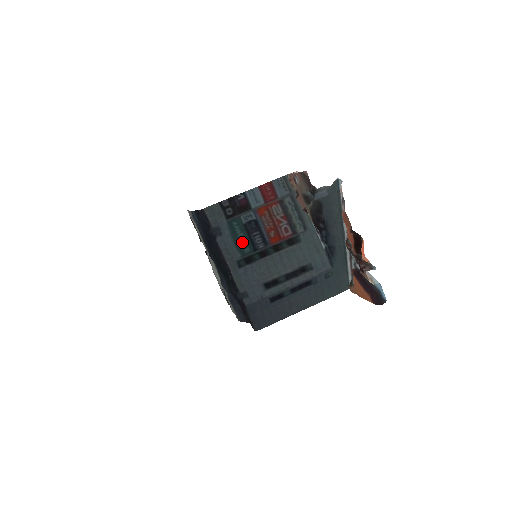
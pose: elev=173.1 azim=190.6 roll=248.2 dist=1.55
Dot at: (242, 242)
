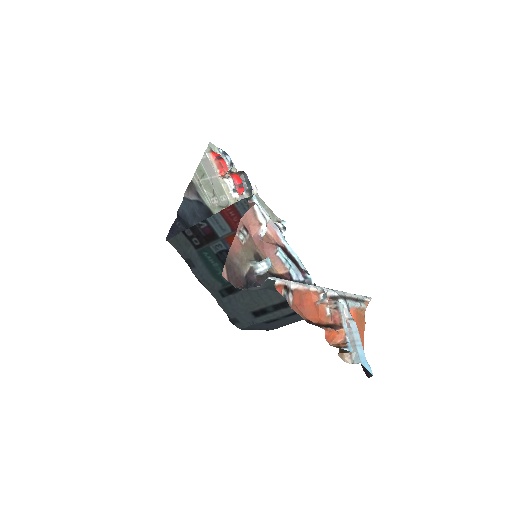
Dot at: (219, 272)
